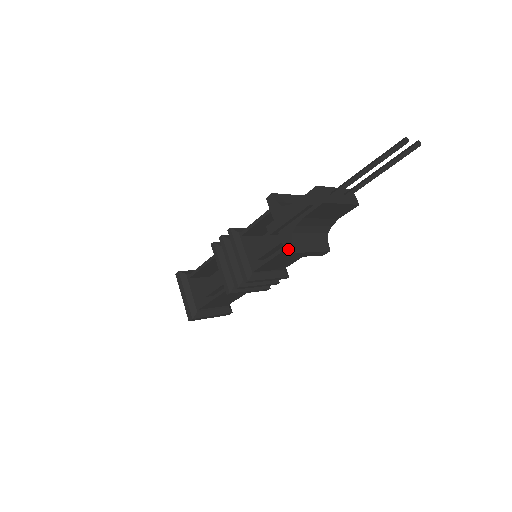
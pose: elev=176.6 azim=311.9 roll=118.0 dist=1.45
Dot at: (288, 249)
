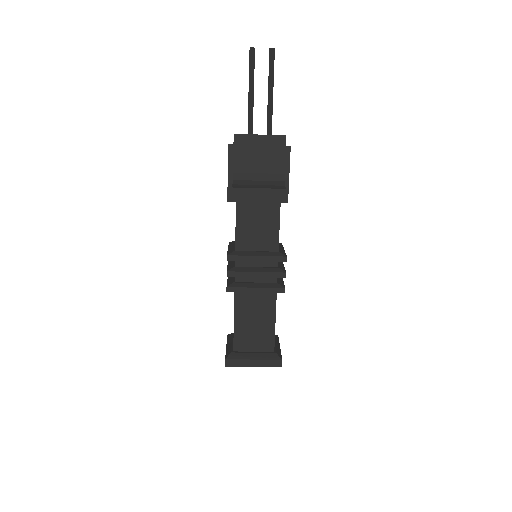
Dot at: occluded
